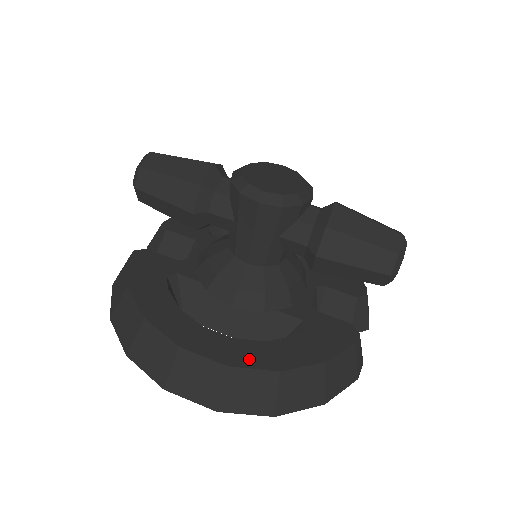
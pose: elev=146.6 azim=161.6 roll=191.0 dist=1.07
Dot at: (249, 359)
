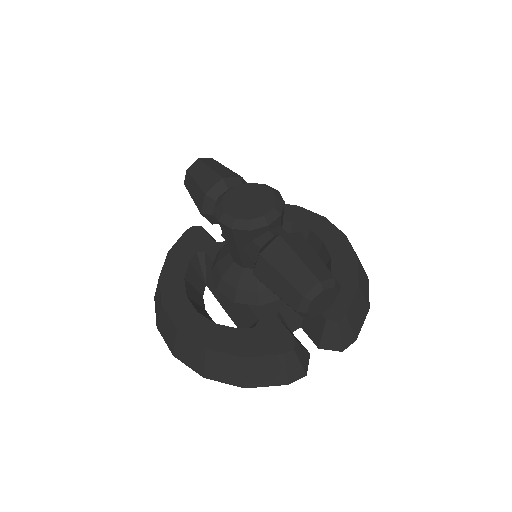
Dot at: (194, 331)
